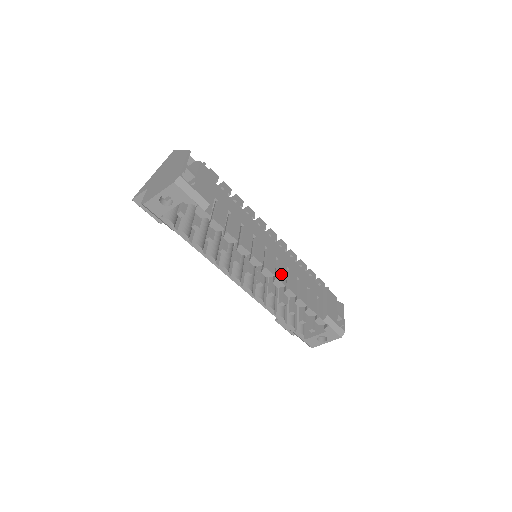
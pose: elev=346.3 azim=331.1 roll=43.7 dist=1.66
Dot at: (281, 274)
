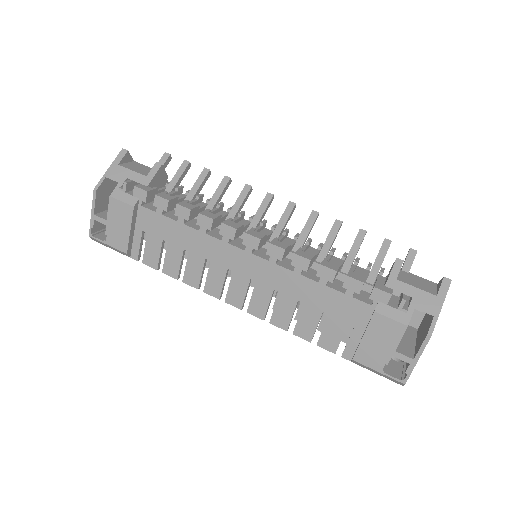
Dot at: (256, 304)
